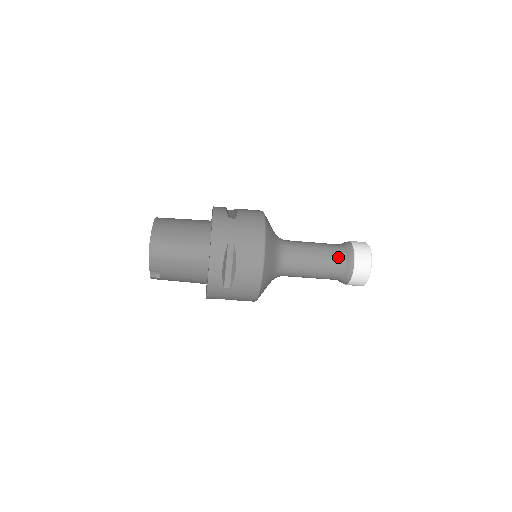
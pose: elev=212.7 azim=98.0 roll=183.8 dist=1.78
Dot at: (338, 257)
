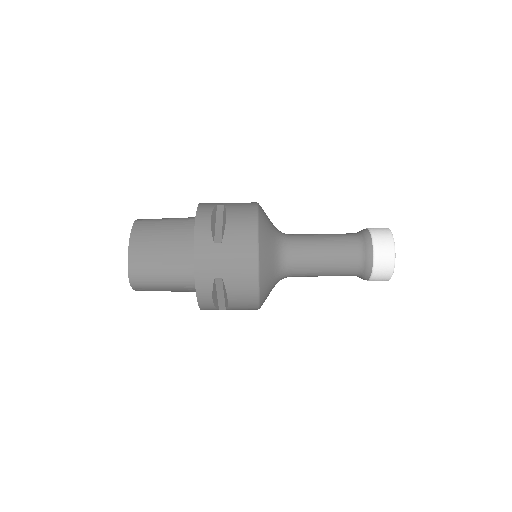
Dot at: (353, 261)
